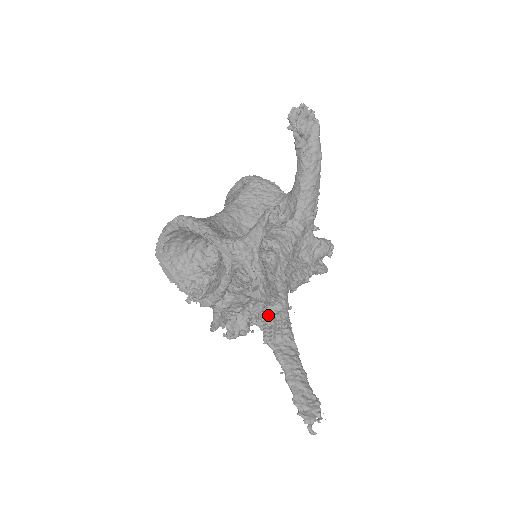
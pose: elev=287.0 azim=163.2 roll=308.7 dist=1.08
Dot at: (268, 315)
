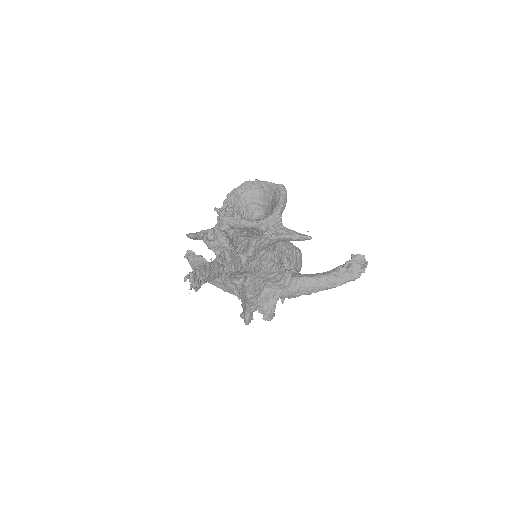
Dot at: (238, 253)
